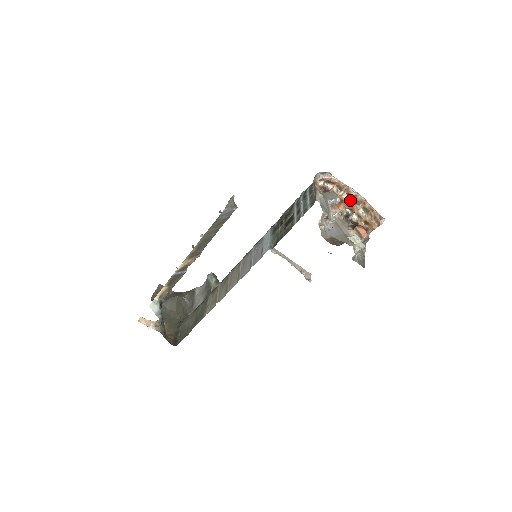
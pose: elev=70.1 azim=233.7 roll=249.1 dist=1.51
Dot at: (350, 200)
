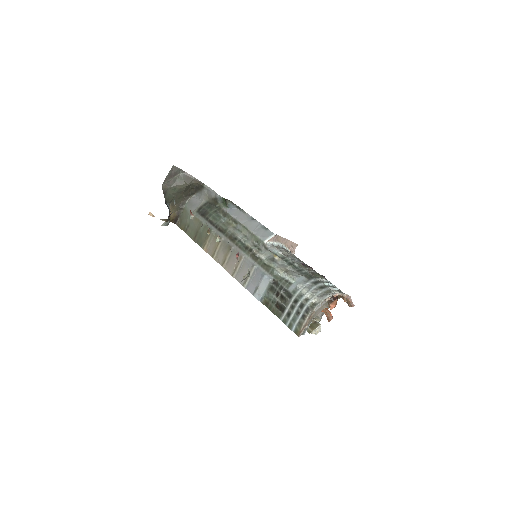
Dot at: (331, 317)
